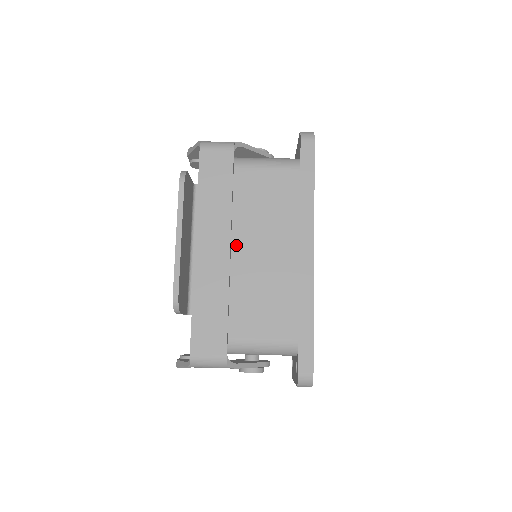
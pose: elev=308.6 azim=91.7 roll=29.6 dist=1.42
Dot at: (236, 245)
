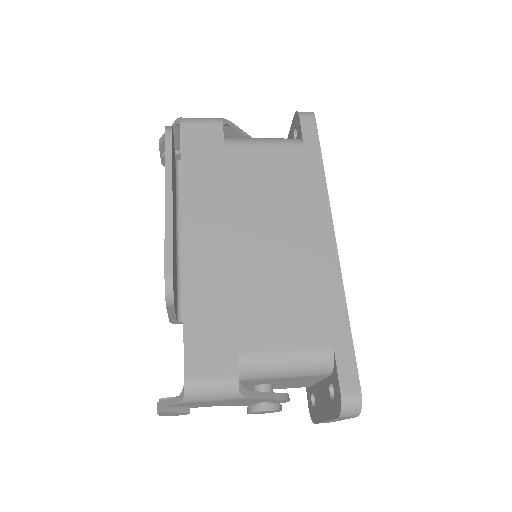
Dot at: (235, 232)
